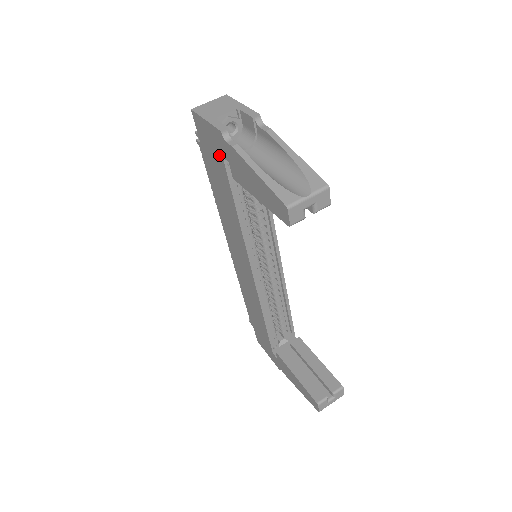
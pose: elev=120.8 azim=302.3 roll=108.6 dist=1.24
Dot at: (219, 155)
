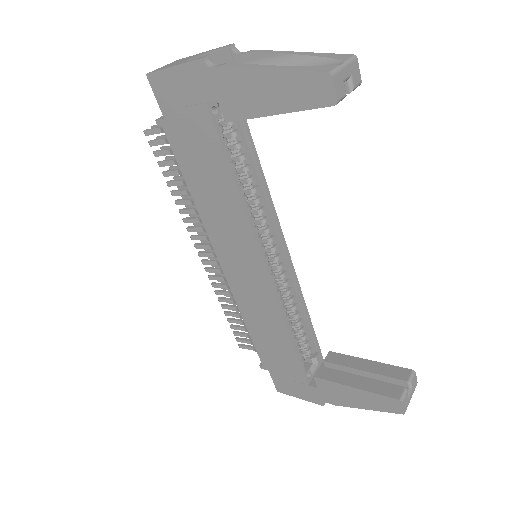
Dot at: (199, 105)
